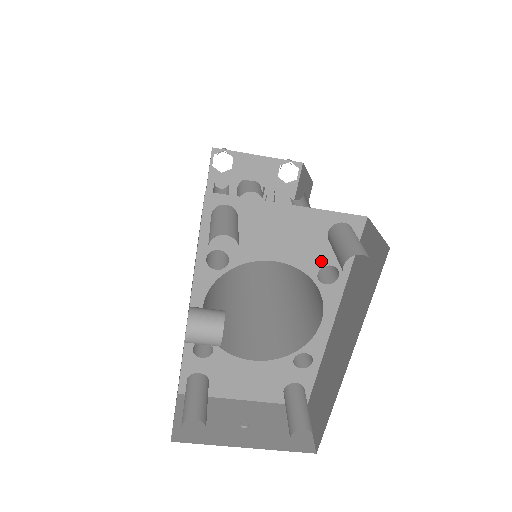
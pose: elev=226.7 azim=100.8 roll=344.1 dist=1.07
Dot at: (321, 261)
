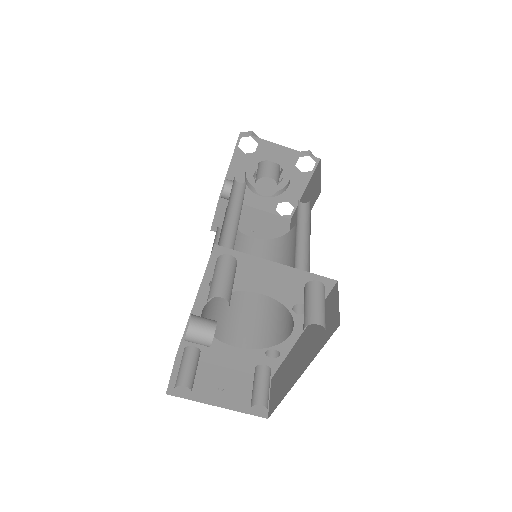
Dot at: (297, 300)
